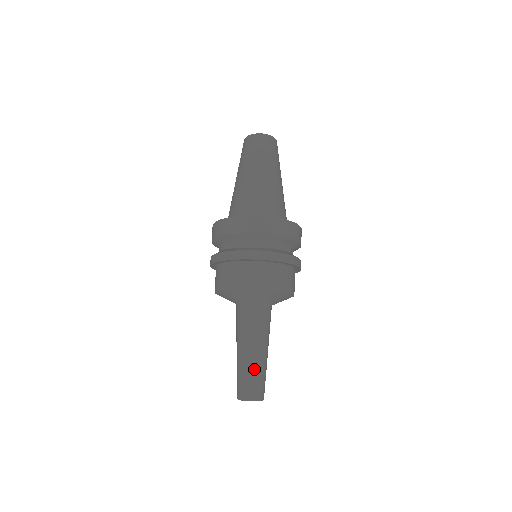
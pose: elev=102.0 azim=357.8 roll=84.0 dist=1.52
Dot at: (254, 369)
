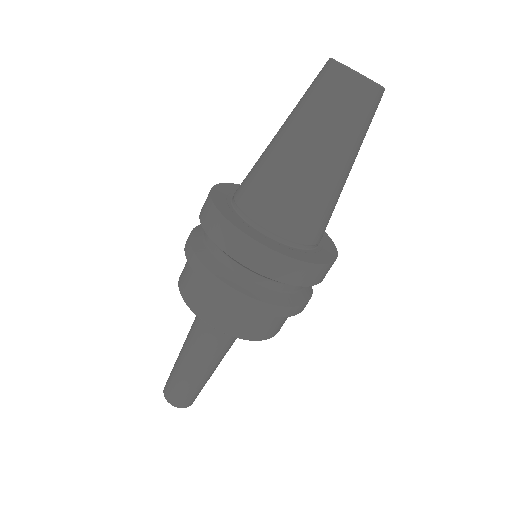
Dot at: (191, 384)
